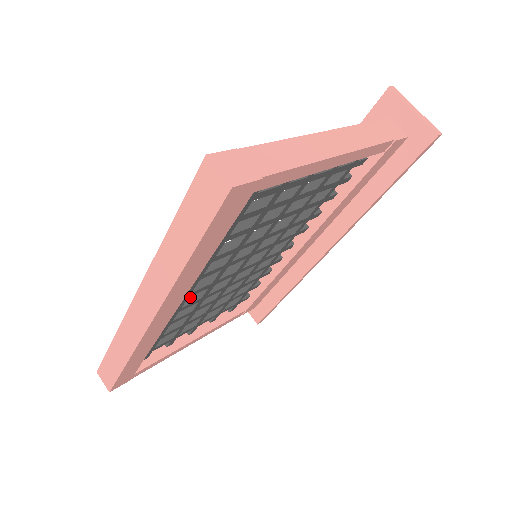
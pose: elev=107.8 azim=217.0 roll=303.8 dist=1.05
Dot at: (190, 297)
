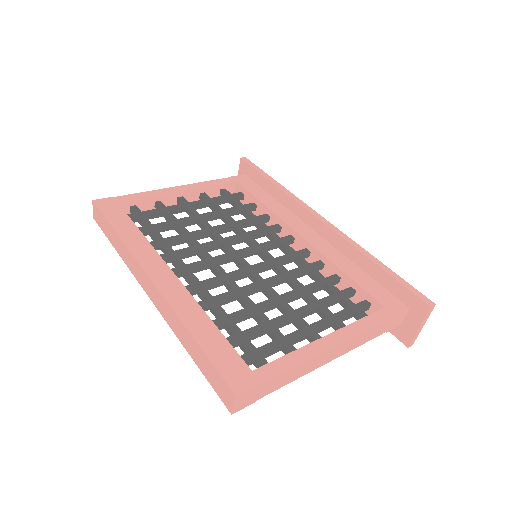
Dot at: (190, 253)
